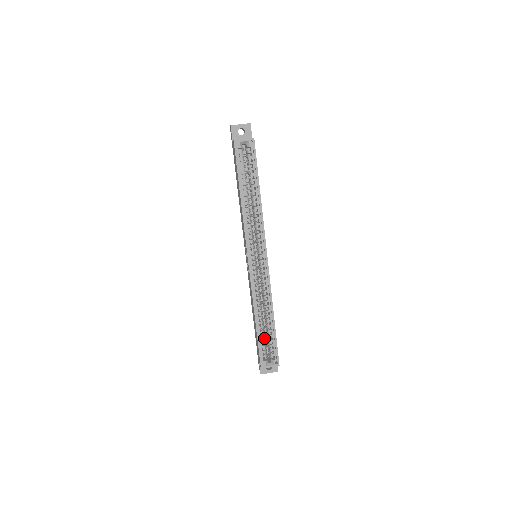
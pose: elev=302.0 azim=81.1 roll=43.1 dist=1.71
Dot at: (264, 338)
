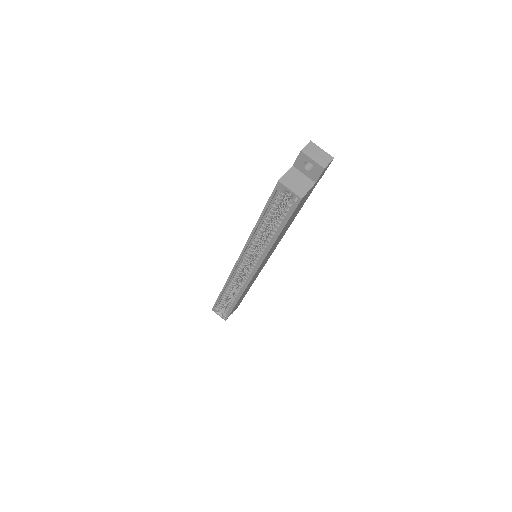
Dot at: (226, 300)
